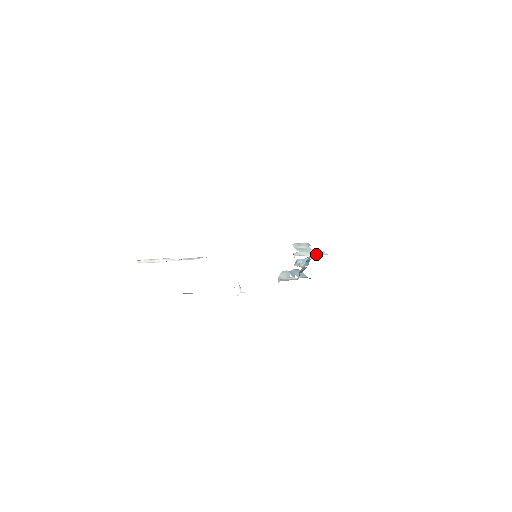
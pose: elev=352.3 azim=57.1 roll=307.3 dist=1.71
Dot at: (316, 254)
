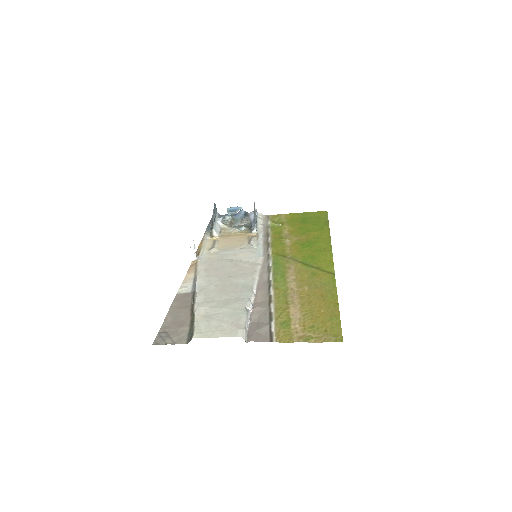
Dot at: (257, 218)
